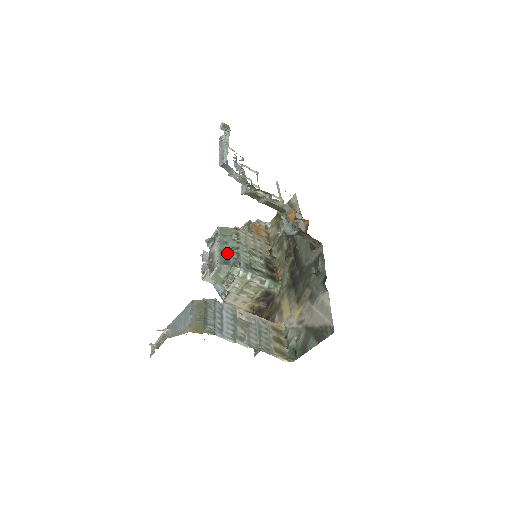
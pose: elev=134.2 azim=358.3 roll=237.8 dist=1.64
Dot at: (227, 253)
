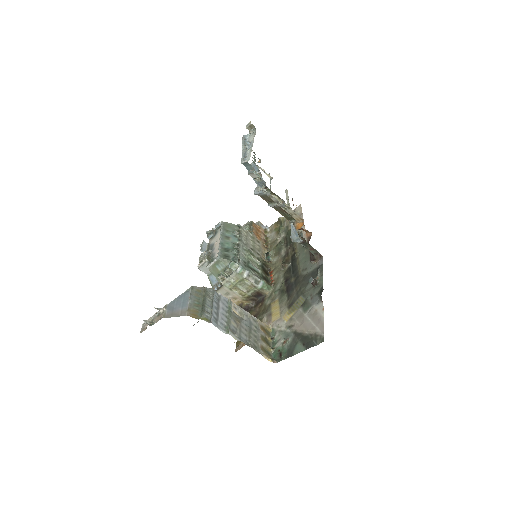
Dot at: (228, 248)
